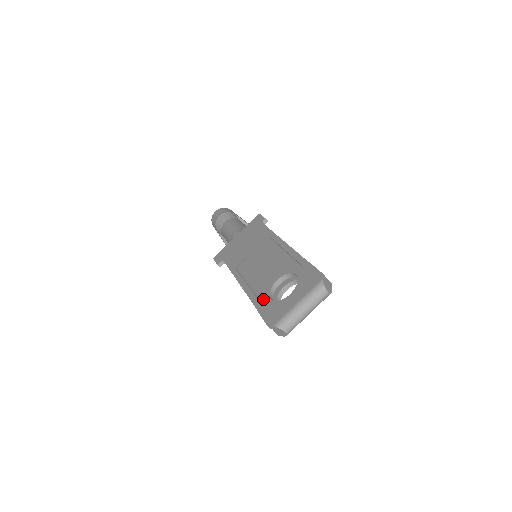
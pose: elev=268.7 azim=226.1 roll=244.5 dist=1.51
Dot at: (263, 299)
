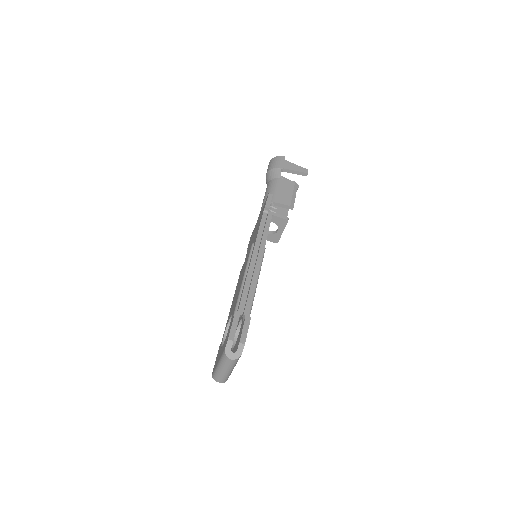
Dot at: (223, 335)
